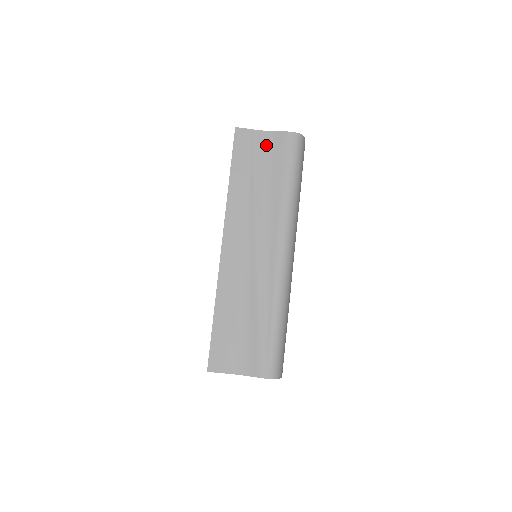
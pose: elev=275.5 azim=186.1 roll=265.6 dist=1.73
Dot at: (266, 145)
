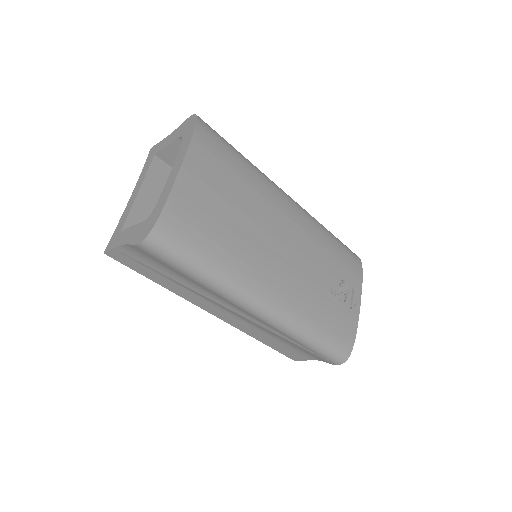
Dot at: (139, 255)
